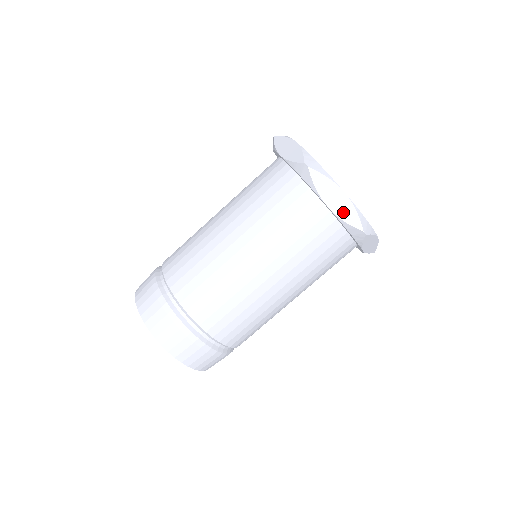
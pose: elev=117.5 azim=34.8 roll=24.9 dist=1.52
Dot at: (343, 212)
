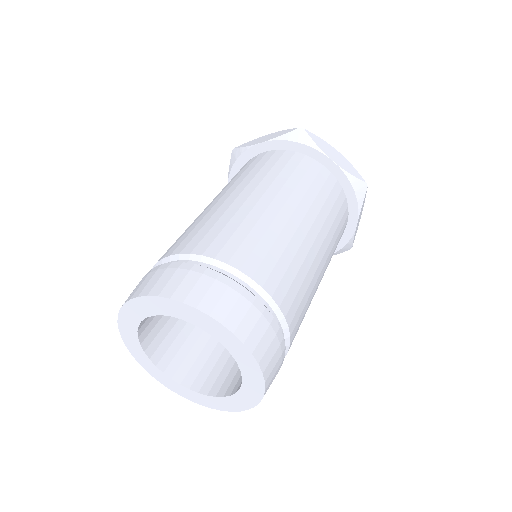
Dot at: (345, 166)
